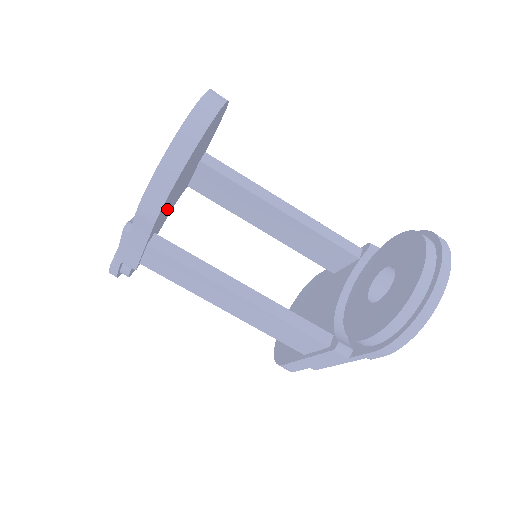
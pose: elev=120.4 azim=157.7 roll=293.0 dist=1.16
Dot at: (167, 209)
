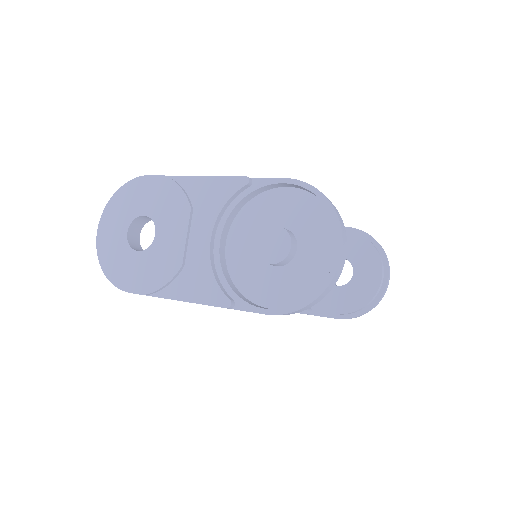
Dot at: (248, 274)
